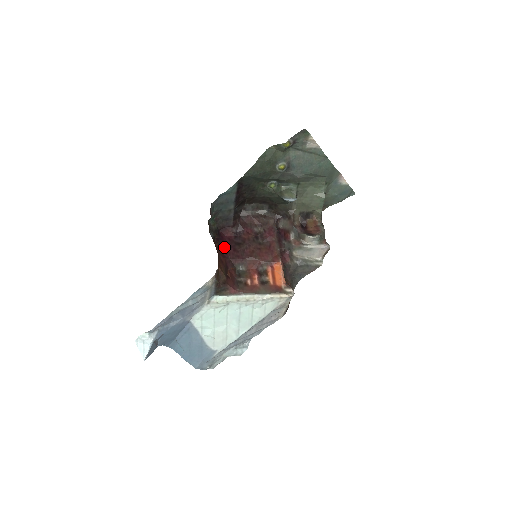
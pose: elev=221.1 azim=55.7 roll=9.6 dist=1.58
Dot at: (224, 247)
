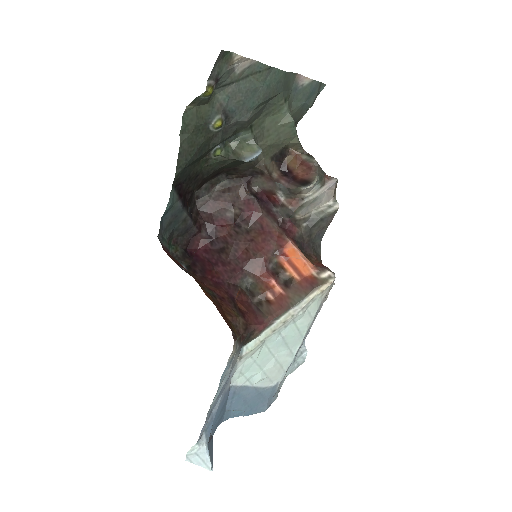
Dot at: (209, 270)
